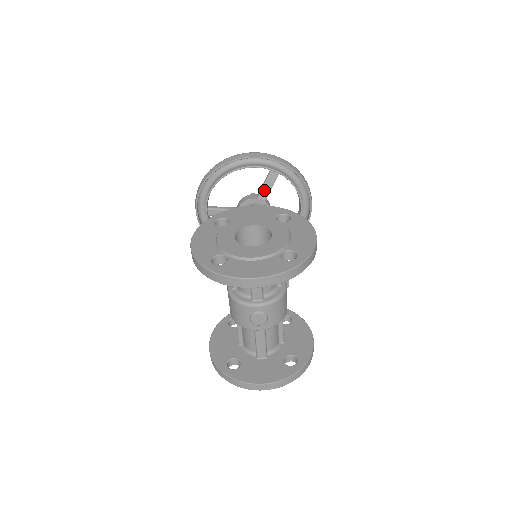
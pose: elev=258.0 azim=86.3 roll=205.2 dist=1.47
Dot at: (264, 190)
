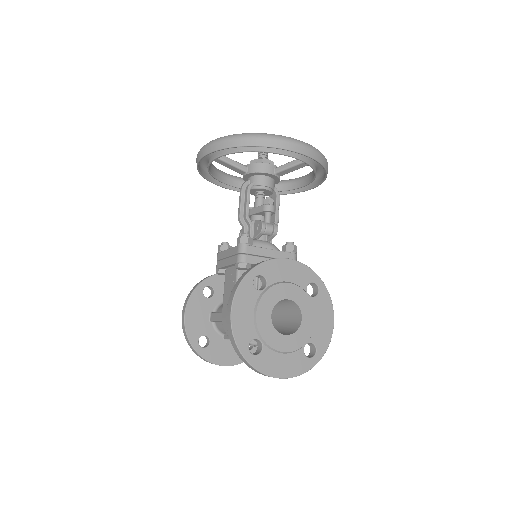
Dot at: (286, 171)
